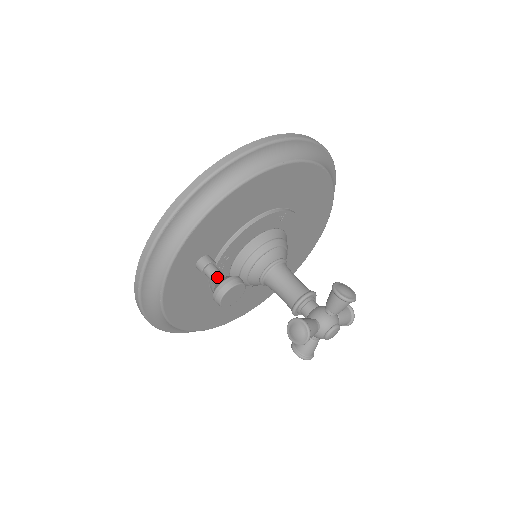
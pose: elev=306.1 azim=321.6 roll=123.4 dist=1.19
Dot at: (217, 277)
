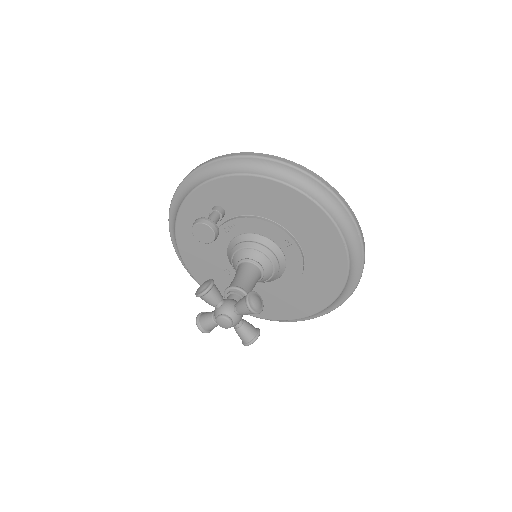
Dot at: (210, 218)
